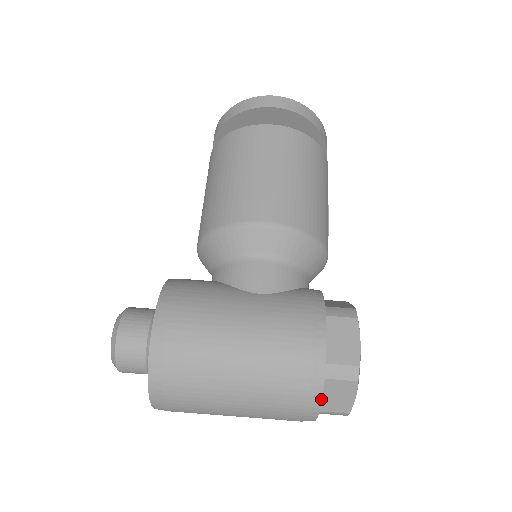
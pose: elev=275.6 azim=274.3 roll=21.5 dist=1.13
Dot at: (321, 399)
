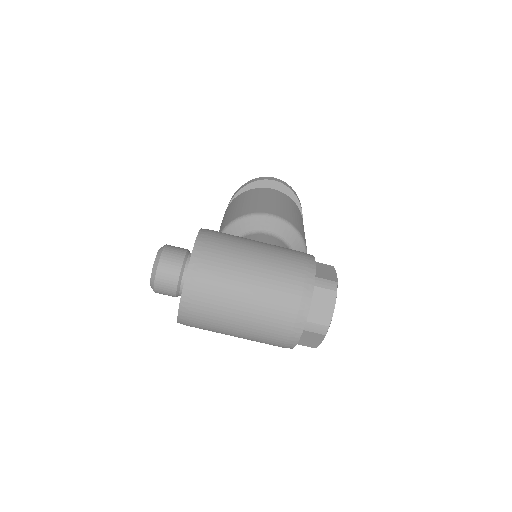
Dot at: occluded
